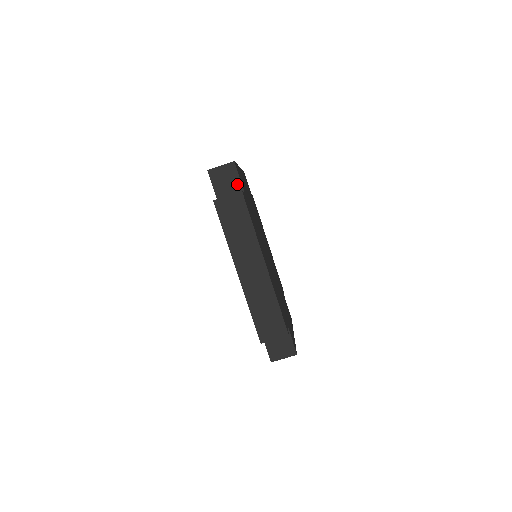
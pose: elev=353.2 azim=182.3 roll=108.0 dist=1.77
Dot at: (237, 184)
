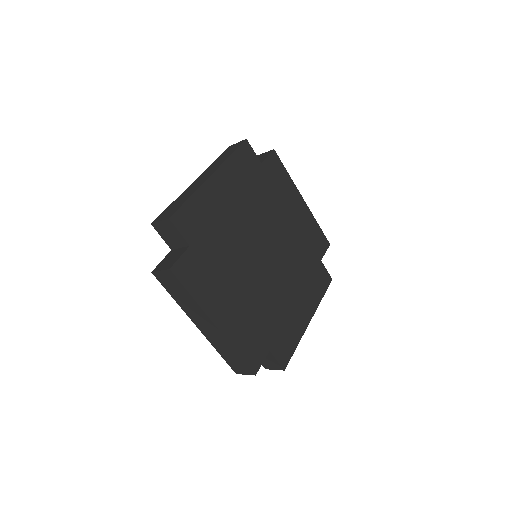
Dot at: (181, 238)
